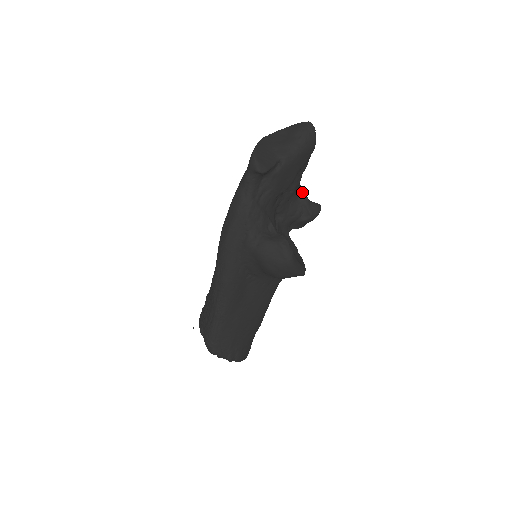
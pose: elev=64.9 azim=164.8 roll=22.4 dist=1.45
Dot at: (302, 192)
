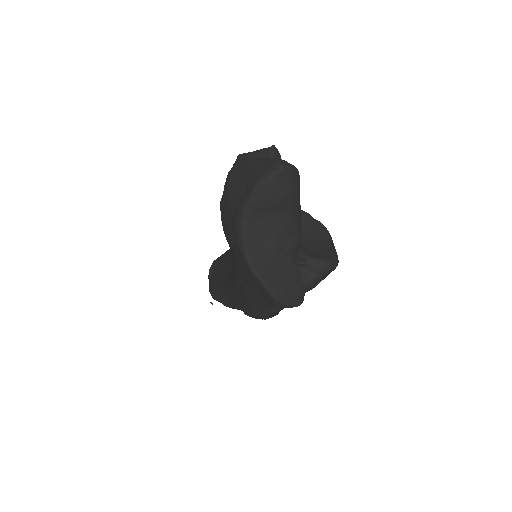
Dot at: occluded
